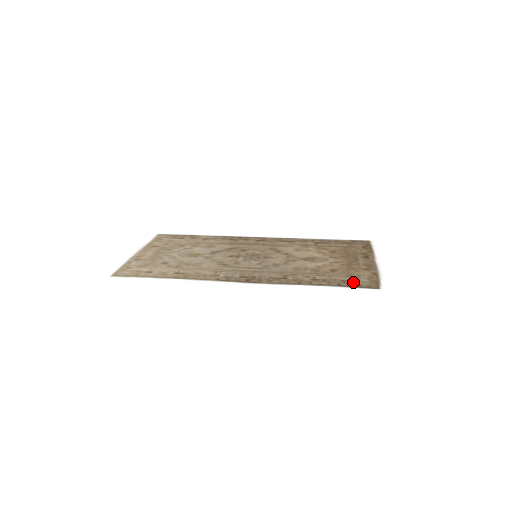
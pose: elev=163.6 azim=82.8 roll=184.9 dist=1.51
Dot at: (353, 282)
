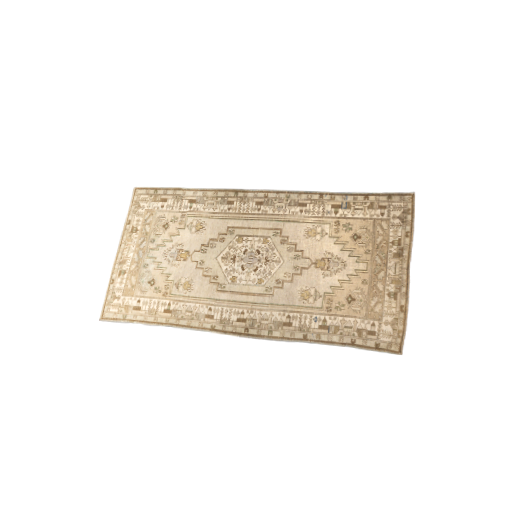
Dot at: (371, 335)
